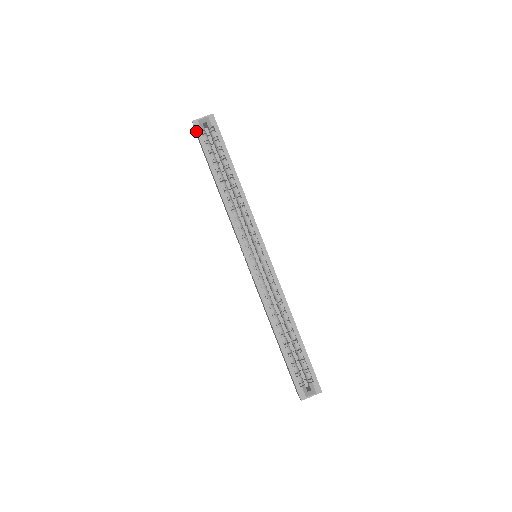
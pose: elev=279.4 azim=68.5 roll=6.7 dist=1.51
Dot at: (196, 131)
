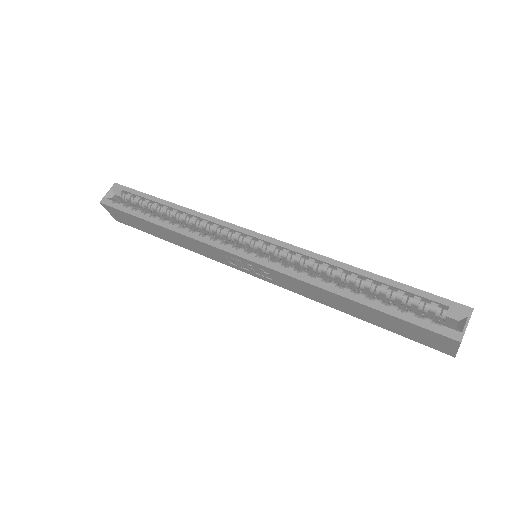
Dot at: (108, 206)
